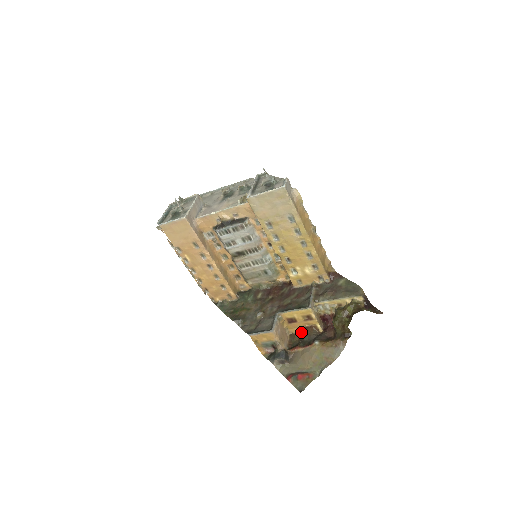
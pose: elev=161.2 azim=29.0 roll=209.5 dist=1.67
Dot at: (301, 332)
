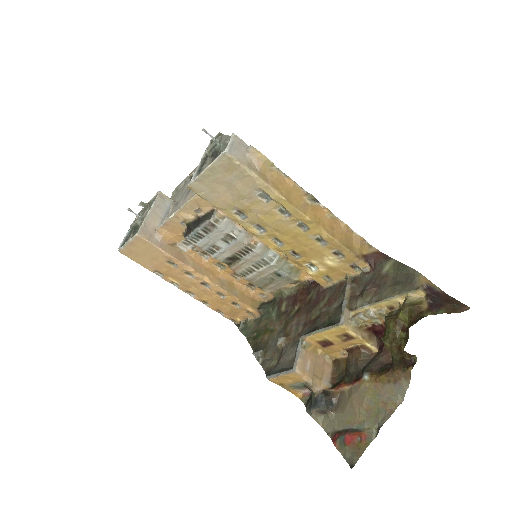
Dot at: (347, 356)
